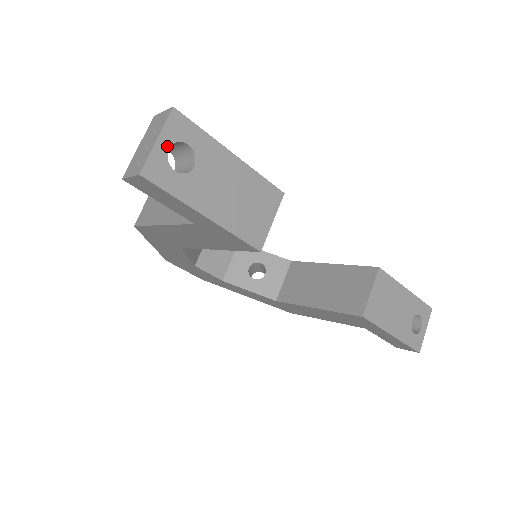
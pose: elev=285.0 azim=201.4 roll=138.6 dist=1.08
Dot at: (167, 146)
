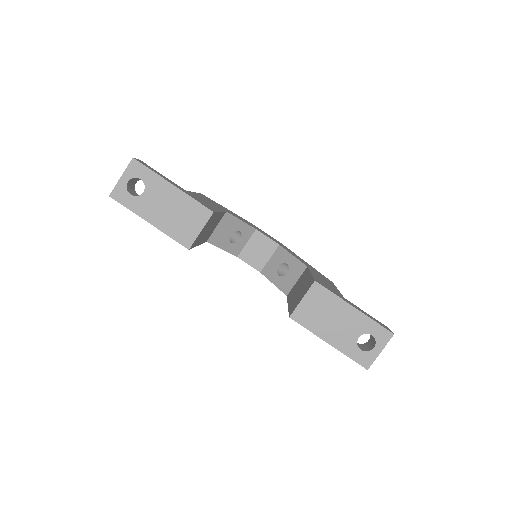
Dot at: (127, 180)
